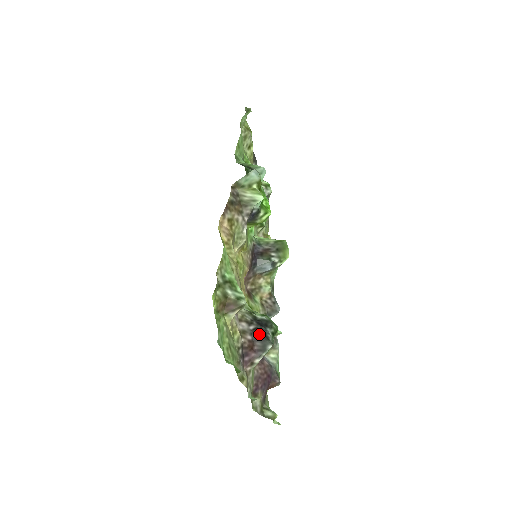
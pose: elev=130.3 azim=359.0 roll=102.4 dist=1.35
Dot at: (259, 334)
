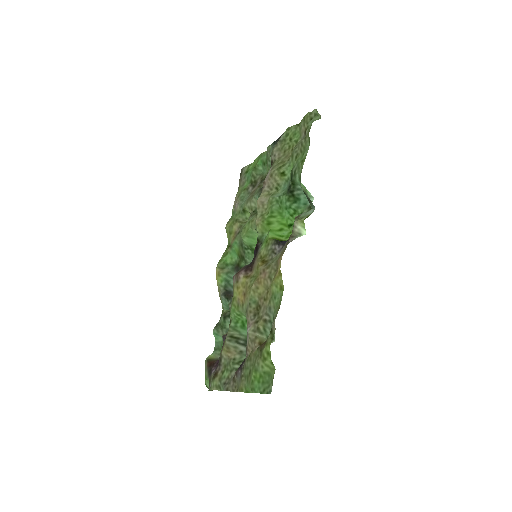
Dot at: occluded
